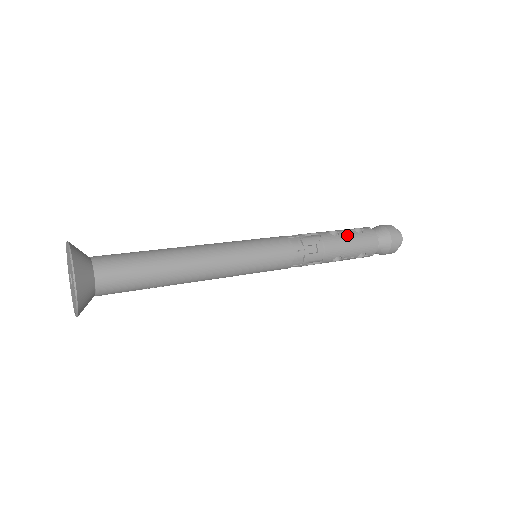
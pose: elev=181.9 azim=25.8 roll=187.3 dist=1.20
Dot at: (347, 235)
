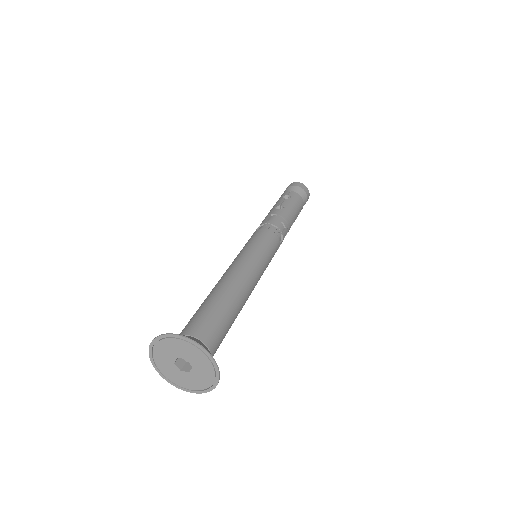
Dot at: (287, 204)
